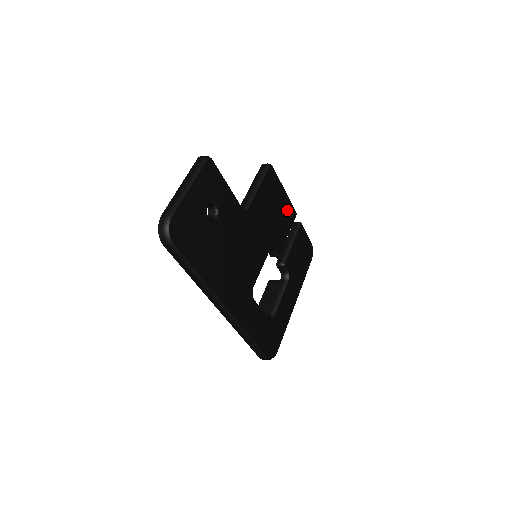
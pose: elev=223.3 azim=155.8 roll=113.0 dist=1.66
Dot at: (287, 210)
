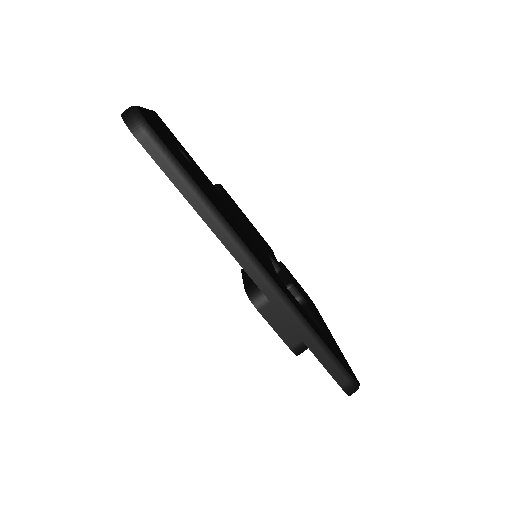
Dot at: (260, 236)
